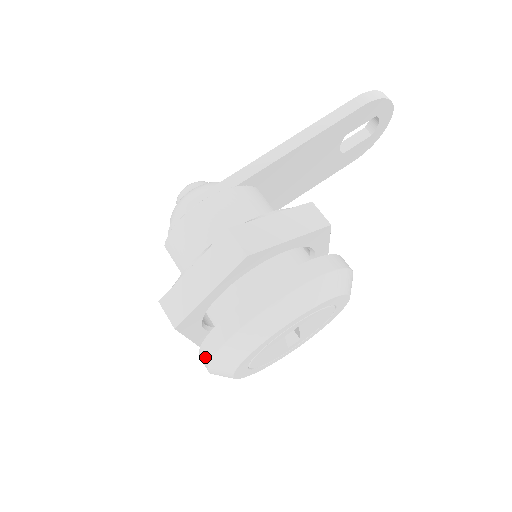
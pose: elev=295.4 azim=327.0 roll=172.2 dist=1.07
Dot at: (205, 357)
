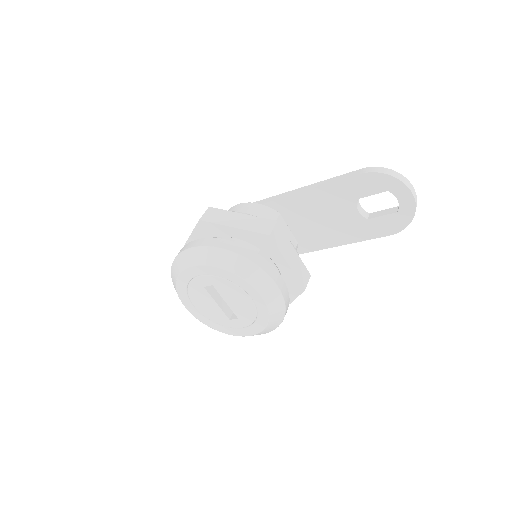
Dot at: occluded
